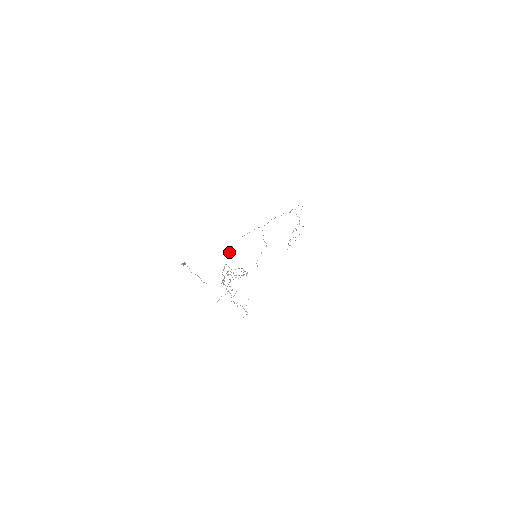
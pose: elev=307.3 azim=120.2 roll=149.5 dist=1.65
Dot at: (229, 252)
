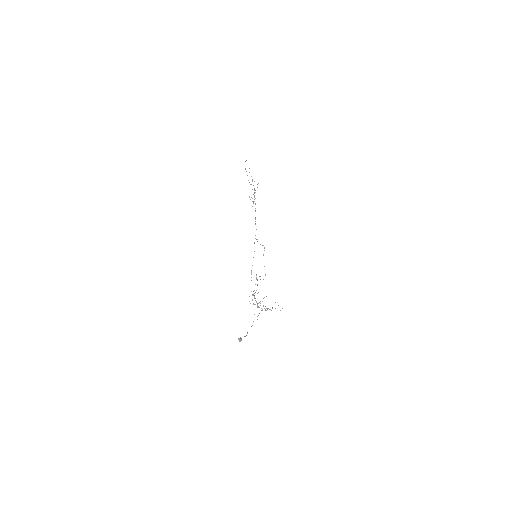
Dot at: occluded
